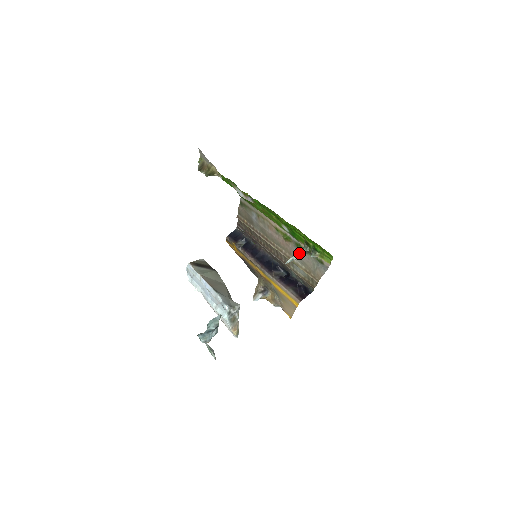
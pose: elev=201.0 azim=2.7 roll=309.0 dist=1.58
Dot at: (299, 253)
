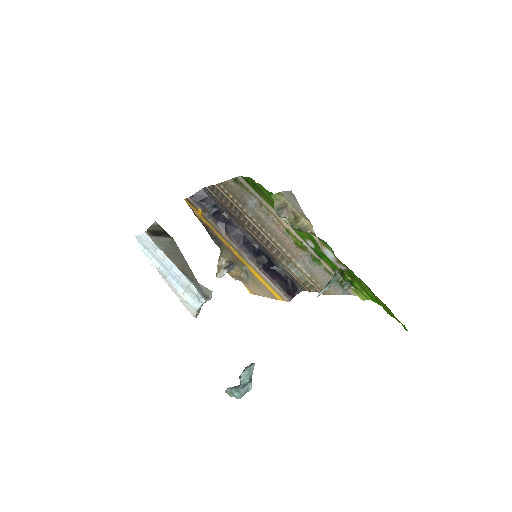
Dot at: (331, 283)
